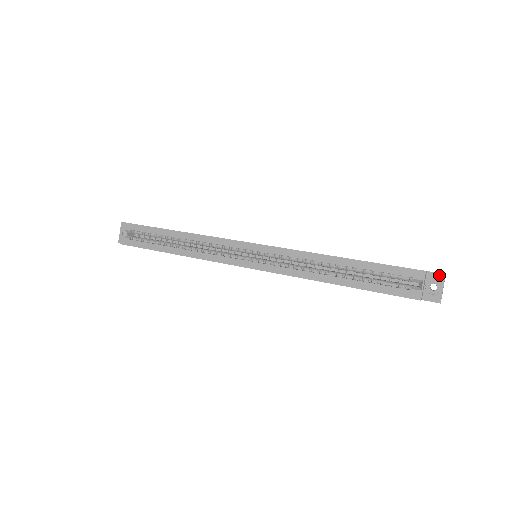
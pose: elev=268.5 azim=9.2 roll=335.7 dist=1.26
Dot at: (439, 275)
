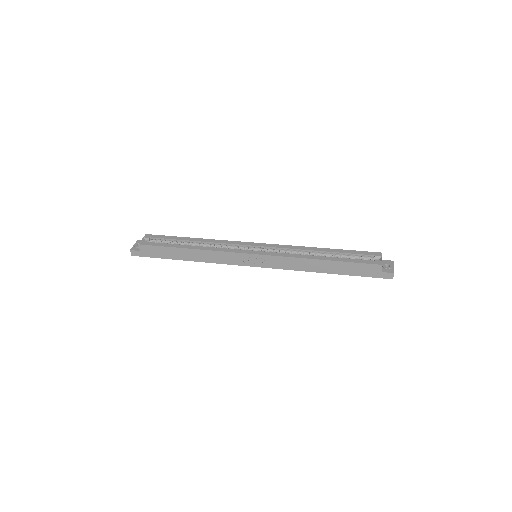
Dot at: (390, 261)
